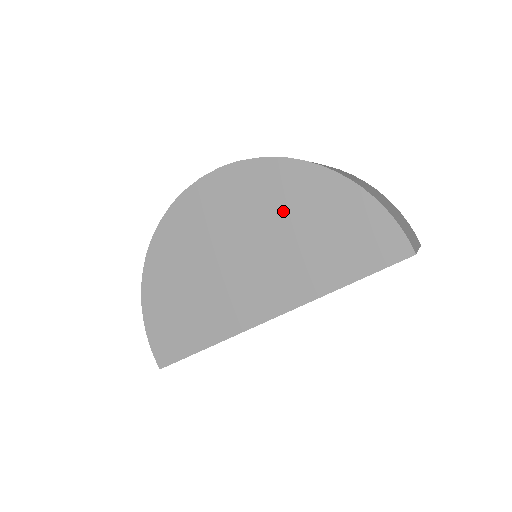
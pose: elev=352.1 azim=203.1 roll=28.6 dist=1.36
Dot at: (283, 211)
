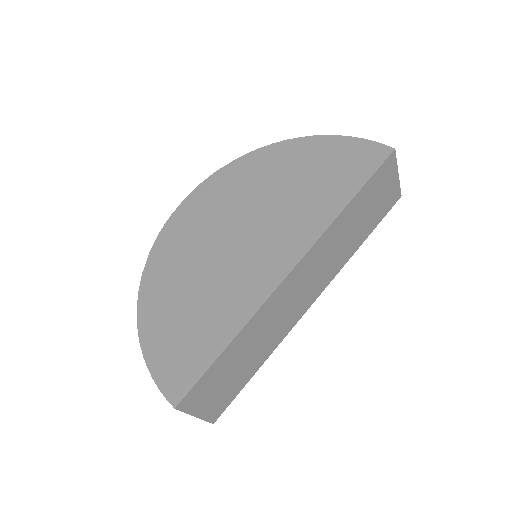
Dot at: (268, 181)
